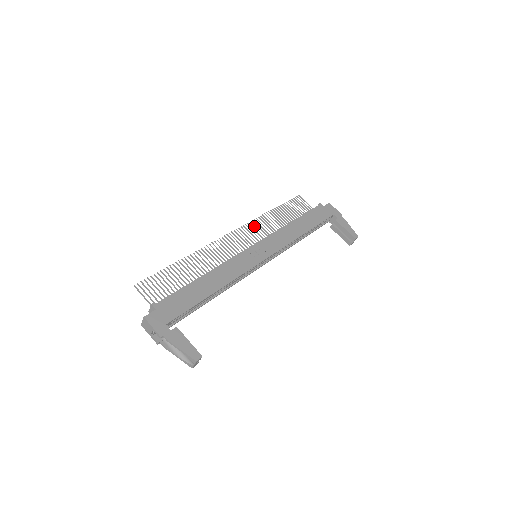
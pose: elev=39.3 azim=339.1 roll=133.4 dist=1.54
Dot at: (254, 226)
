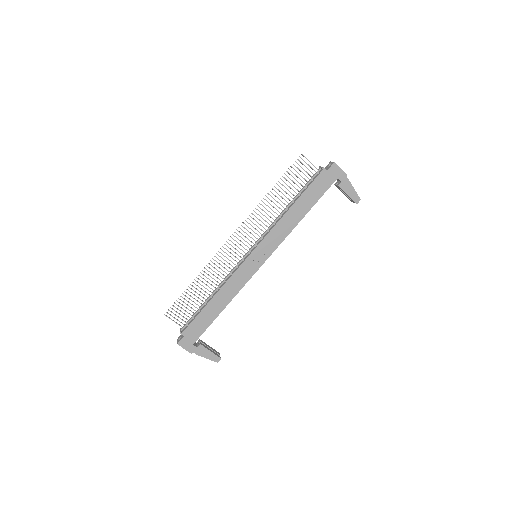
Dot at: (253, 219)
